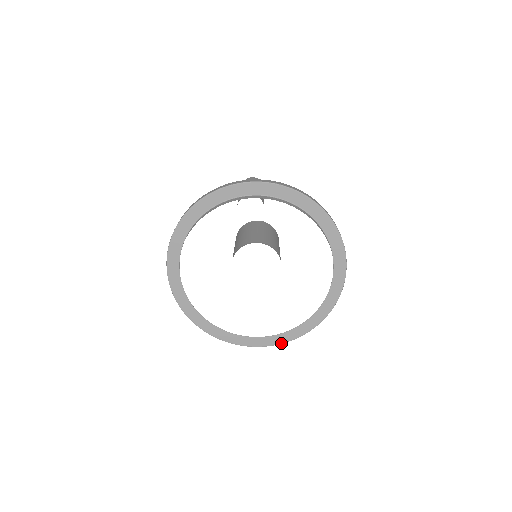
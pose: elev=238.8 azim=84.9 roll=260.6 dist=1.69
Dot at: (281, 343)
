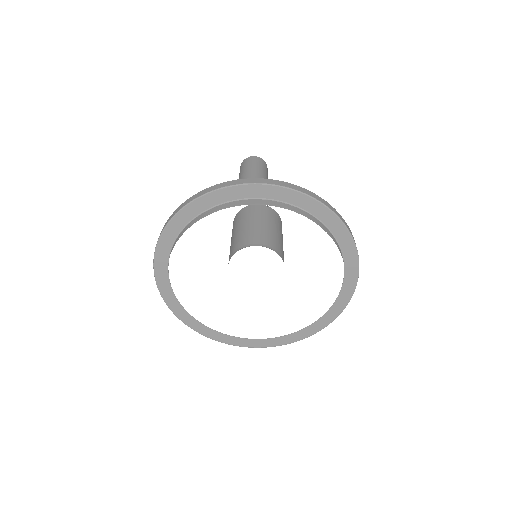
Dot at: (280, 345)
